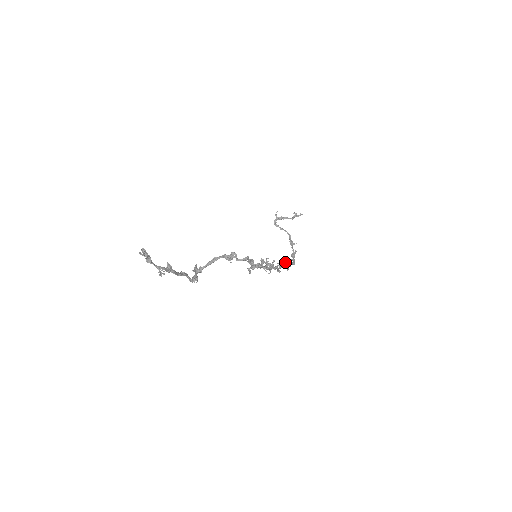
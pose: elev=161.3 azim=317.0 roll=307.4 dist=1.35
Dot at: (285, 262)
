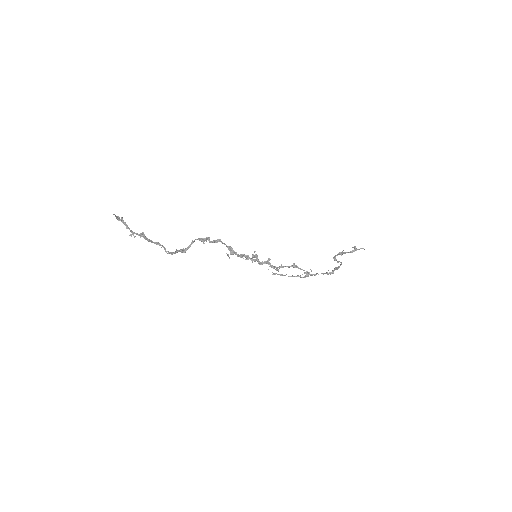
Dot at: (292, 266)
